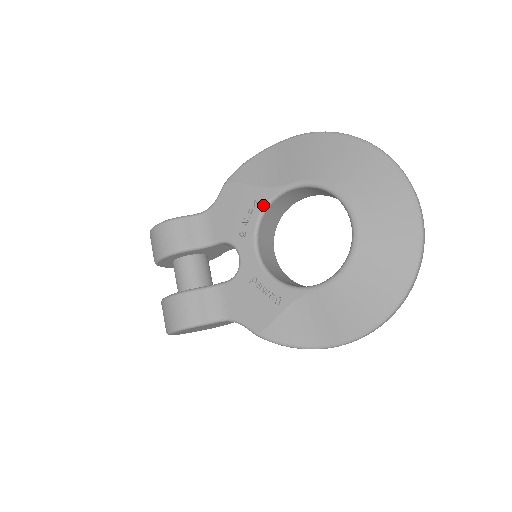
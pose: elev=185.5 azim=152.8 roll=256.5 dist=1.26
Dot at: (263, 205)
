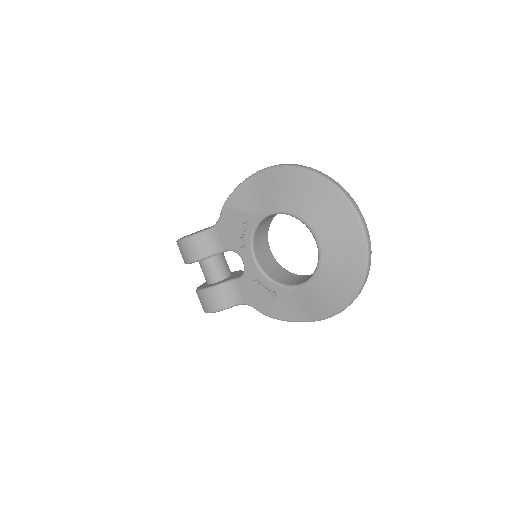
Dot at: (253, 226)
